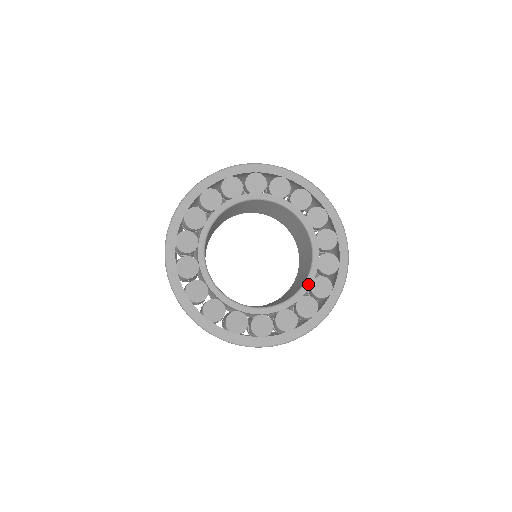
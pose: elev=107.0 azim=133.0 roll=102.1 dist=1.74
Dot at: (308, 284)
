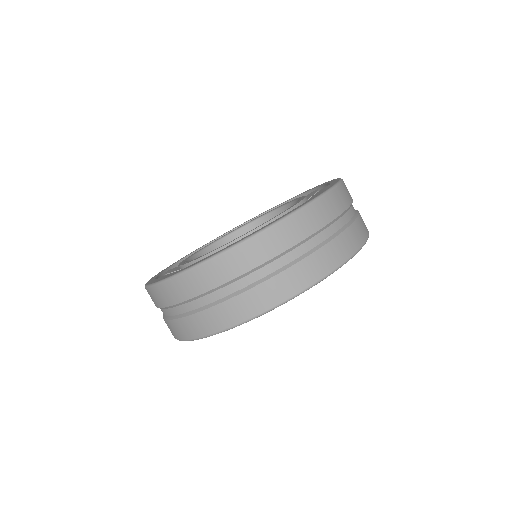
Dot at: (302, 197)
